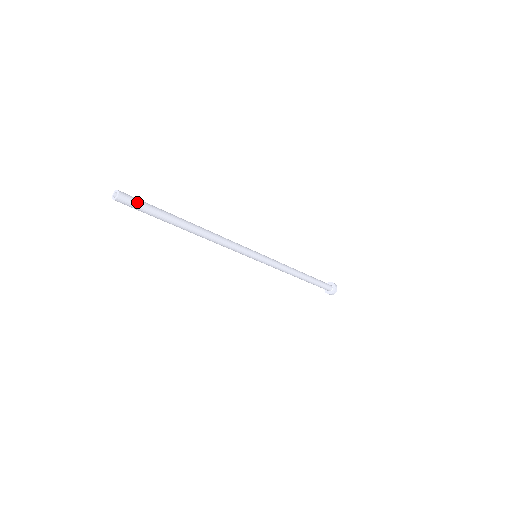
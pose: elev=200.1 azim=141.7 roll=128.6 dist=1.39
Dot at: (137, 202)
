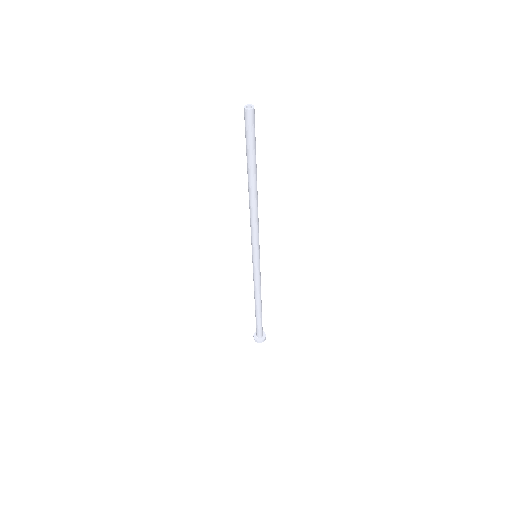
Dot at: (253, 128)
